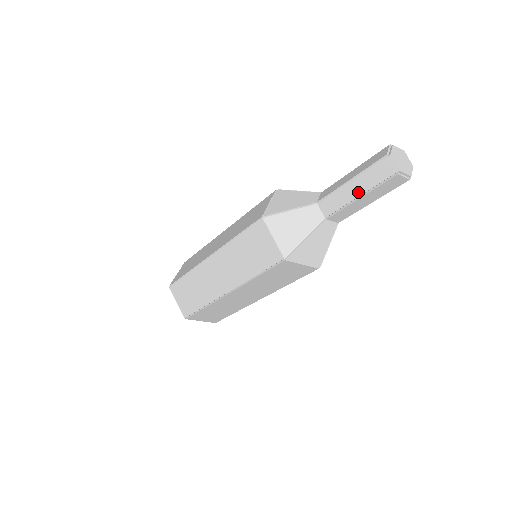
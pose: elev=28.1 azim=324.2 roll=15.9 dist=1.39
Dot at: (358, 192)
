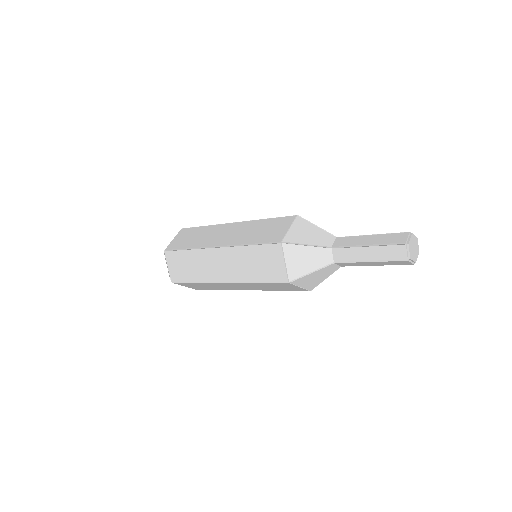
Dot at: (370, 257)
